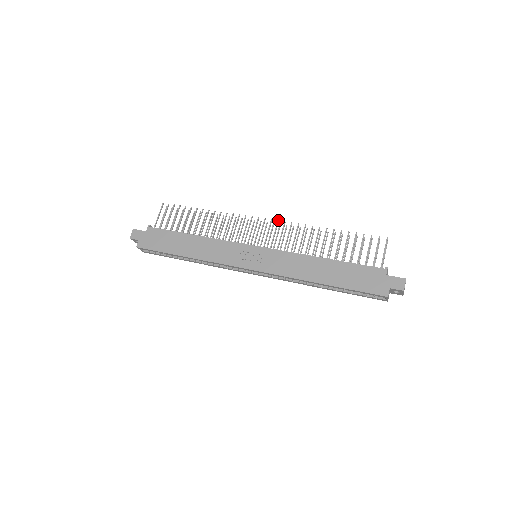
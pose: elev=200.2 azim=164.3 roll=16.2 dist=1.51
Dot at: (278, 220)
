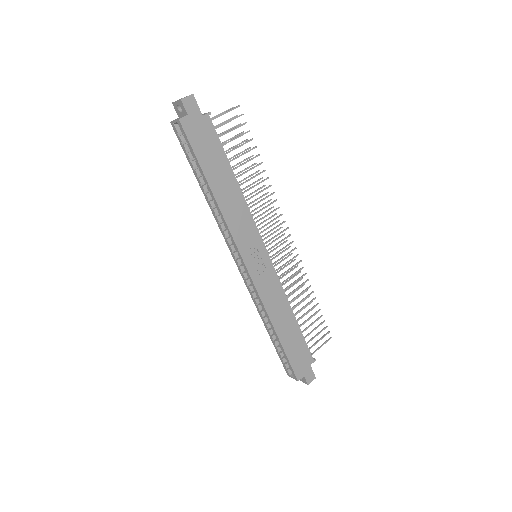
Dot at: occluded
